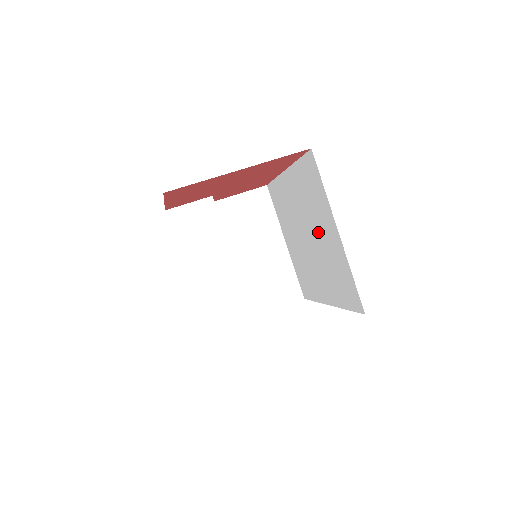
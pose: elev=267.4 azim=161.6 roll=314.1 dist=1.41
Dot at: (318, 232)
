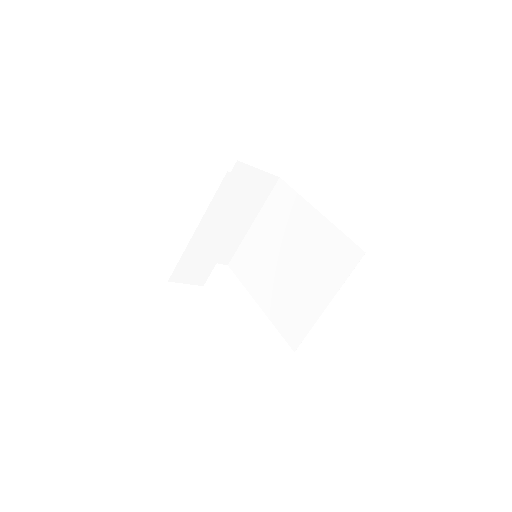
Dot at: (306, 276)
